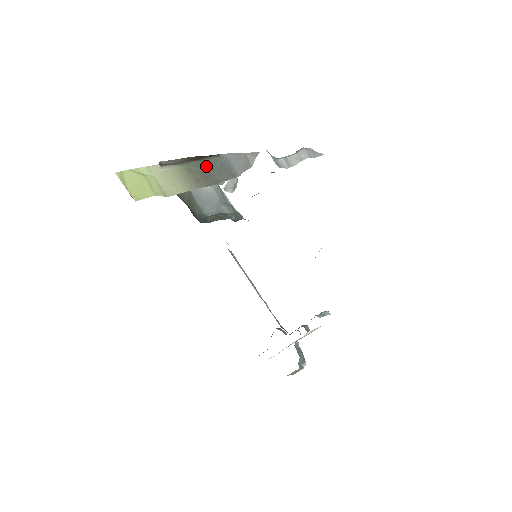
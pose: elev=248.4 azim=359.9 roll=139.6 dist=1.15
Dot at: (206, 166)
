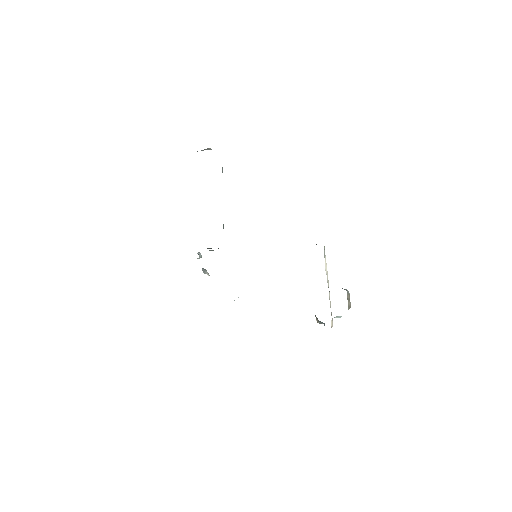
Dot at: occluded
